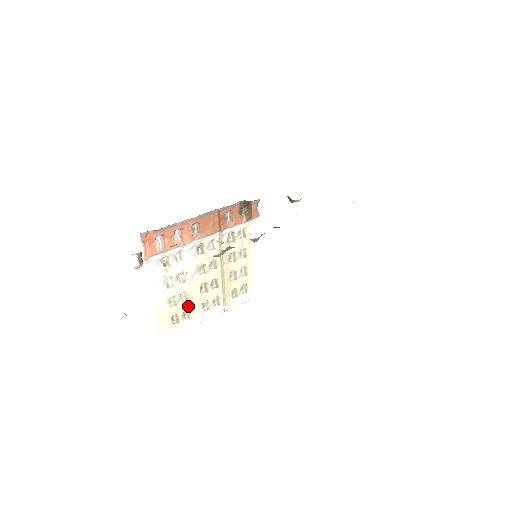
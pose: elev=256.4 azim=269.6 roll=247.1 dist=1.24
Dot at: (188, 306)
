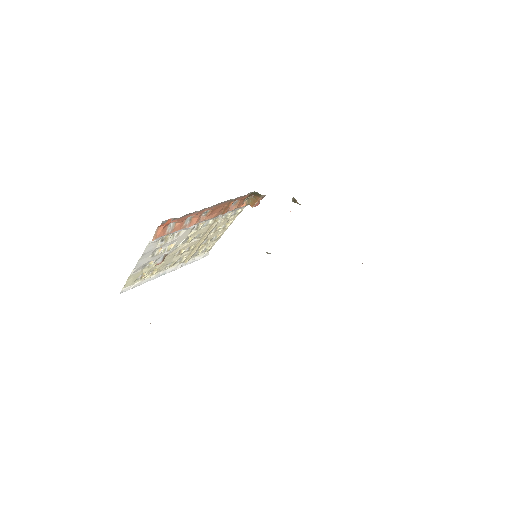
Dot at: (157, 266)
